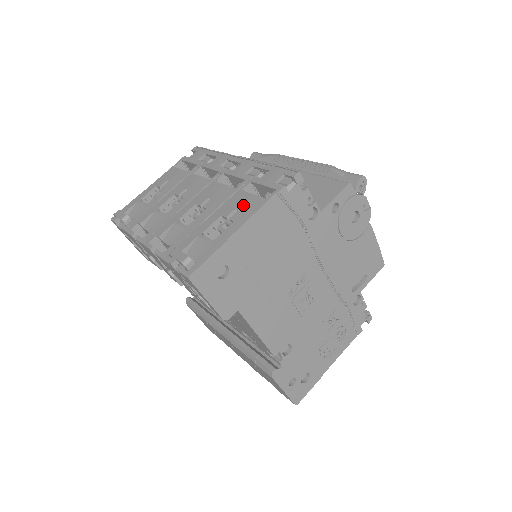
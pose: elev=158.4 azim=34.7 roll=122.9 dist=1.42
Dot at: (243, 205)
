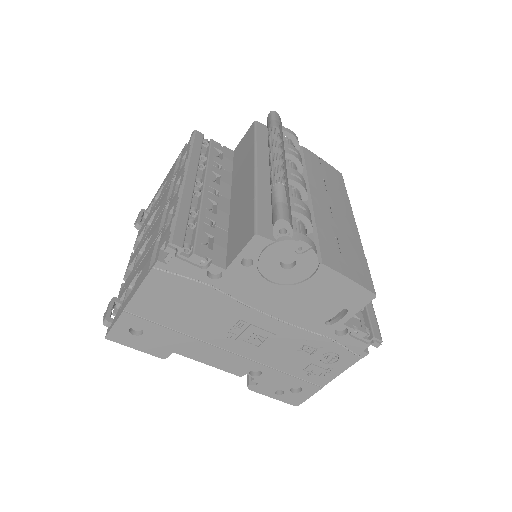
Dot at: (144, 268)
